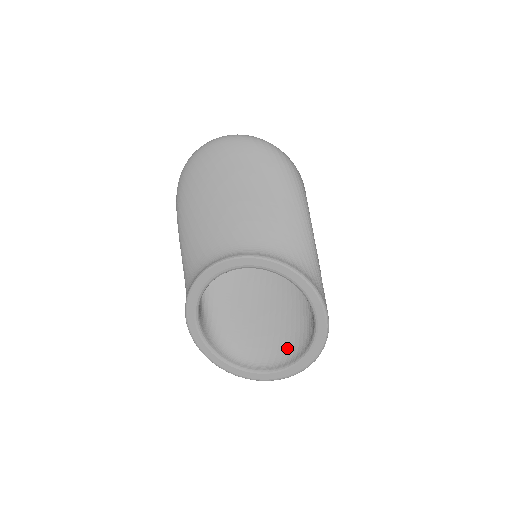
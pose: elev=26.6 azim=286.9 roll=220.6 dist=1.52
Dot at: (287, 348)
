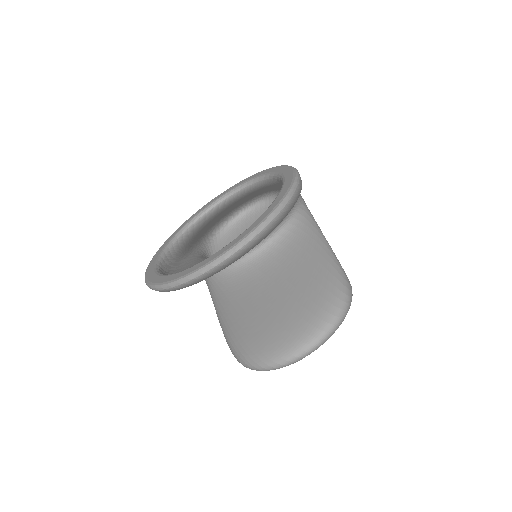
Dot at: occluded
